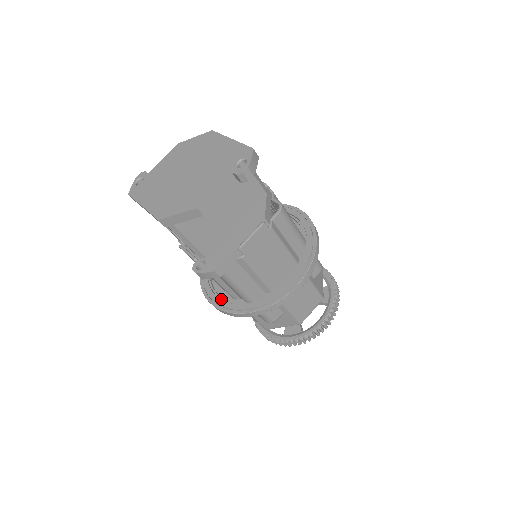
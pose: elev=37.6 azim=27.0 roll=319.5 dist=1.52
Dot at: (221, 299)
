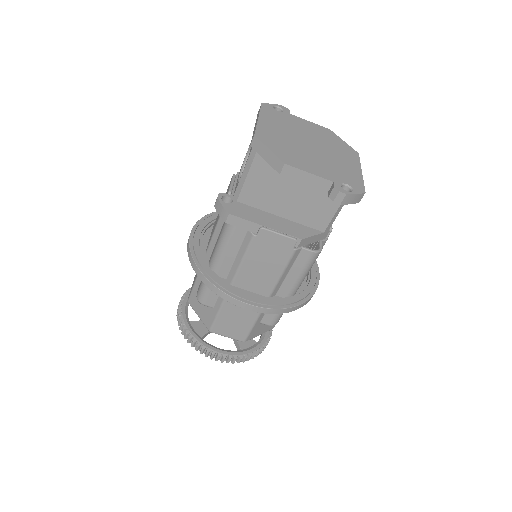
Dot at: (200, 240)
